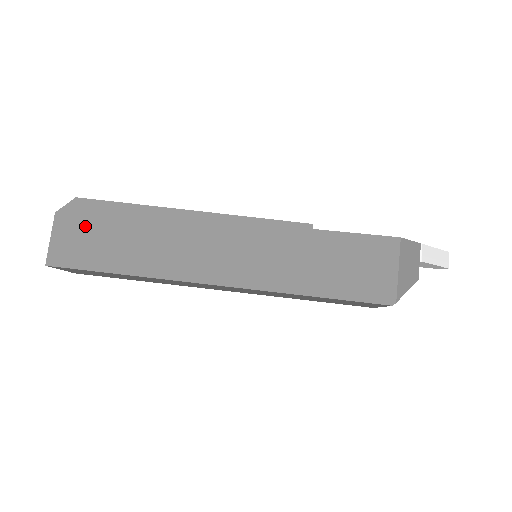
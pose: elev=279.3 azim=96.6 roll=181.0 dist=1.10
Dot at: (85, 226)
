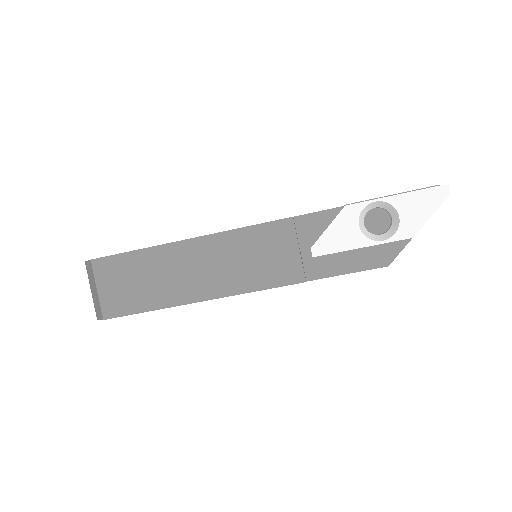
Dot at: occluded
